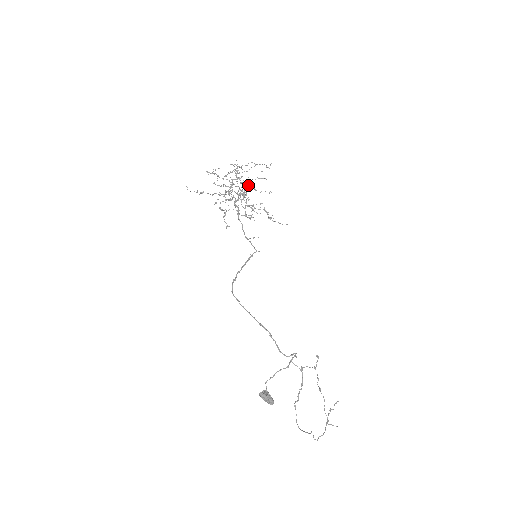
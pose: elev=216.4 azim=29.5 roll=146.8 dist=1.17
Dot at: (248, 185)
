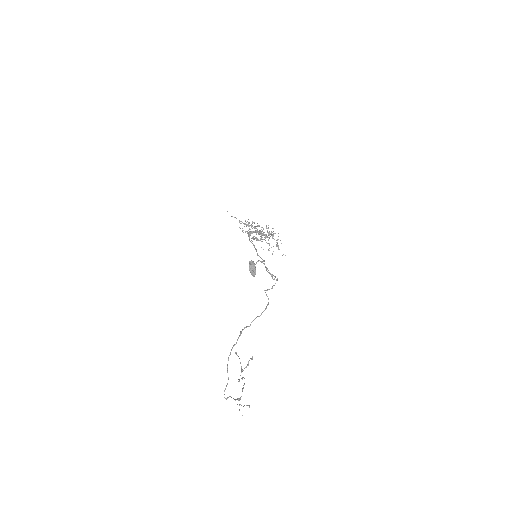
Dot at: (269, 231)
